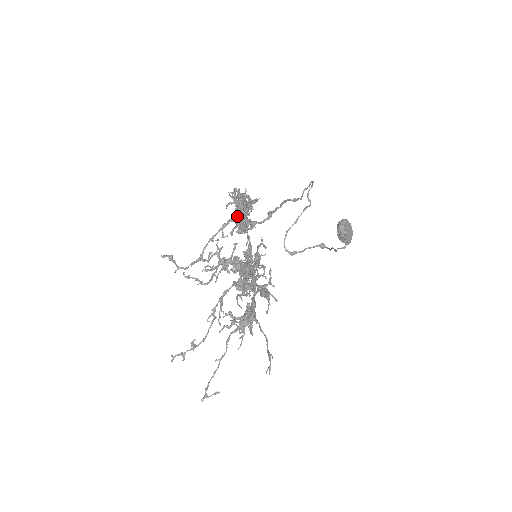
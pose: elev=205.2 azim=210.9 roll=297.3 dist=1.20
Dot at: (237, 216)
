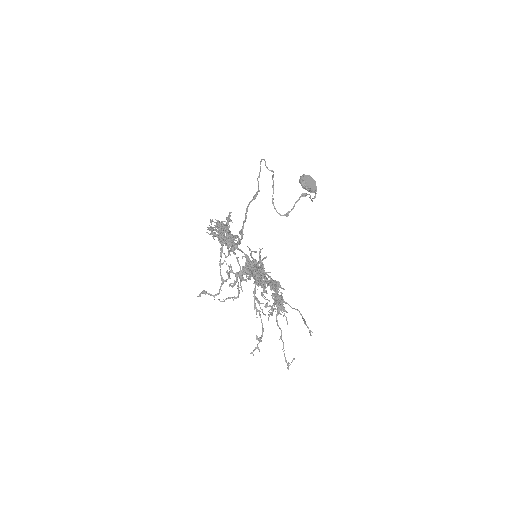
Dot at: occluded
